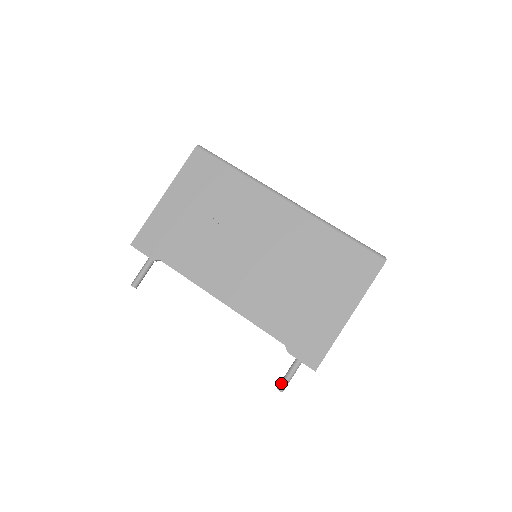
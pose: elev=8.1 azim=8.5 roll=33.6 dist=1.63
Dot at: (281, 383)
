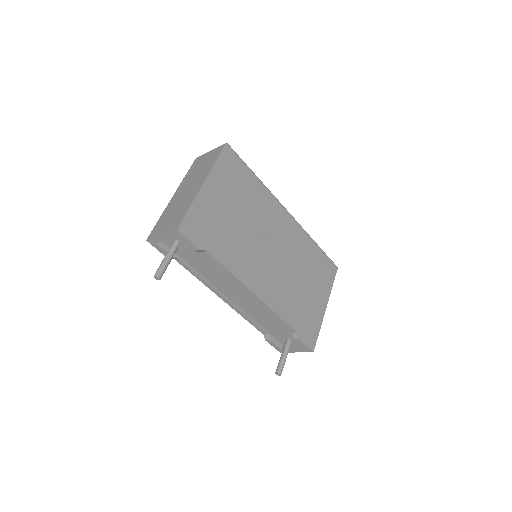
Dot at: (280, 367)
